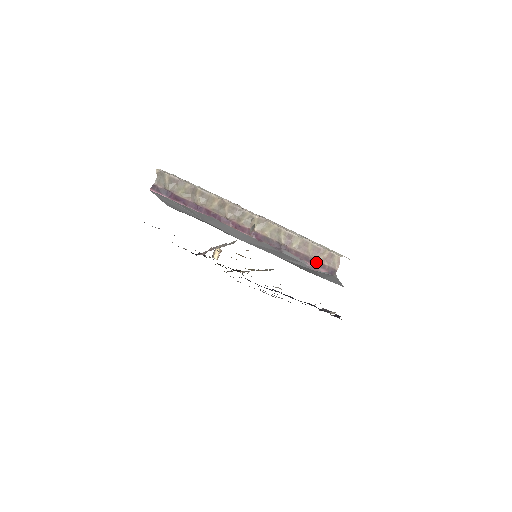
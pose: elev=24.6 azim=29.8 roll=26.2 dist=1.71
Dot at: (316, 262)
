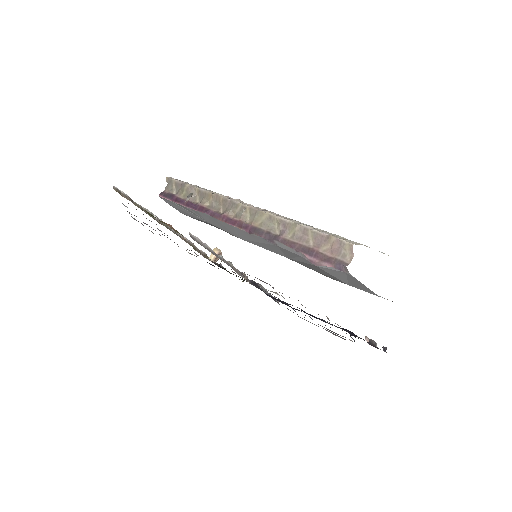
Dot at: (317, 254)
